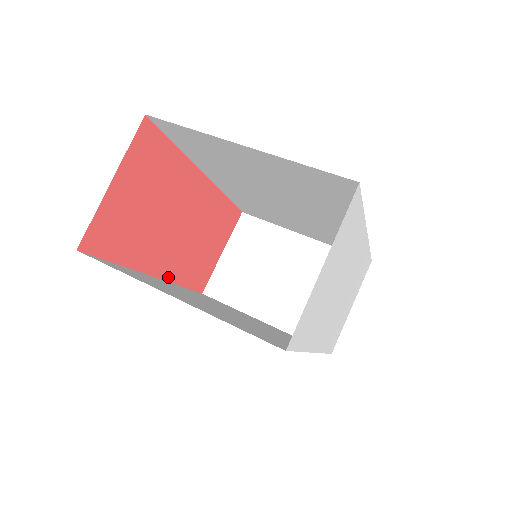
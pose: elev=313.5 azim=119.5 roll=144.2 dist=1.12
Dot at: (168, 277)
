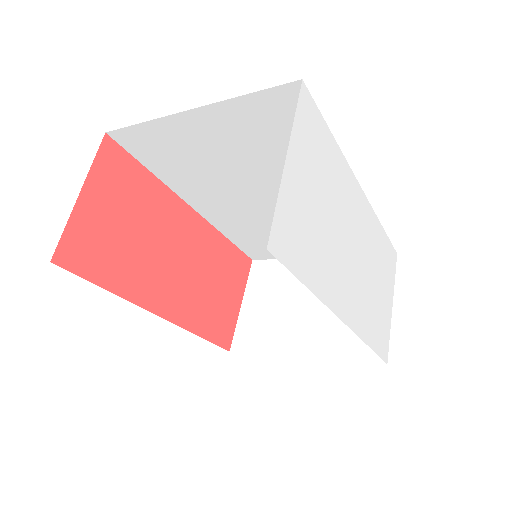
Dot at: (177, 320)
